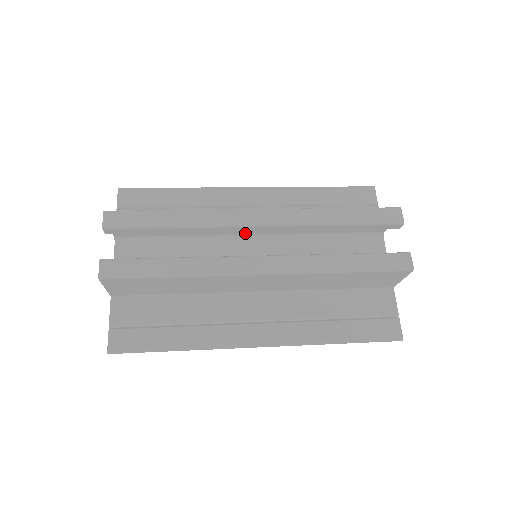
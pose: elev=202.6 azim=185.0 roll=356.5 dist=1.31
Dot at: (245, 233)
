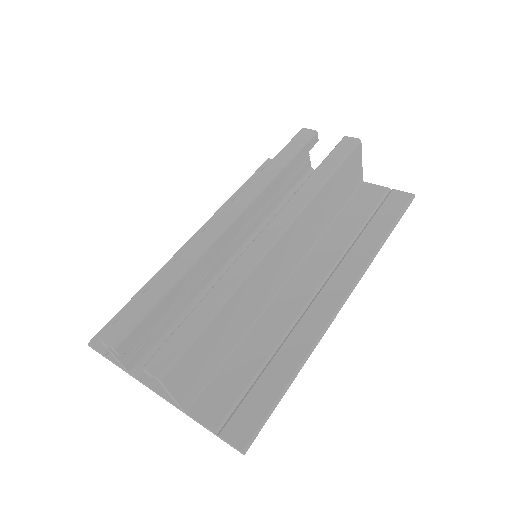
Dot at: (227, 258)
